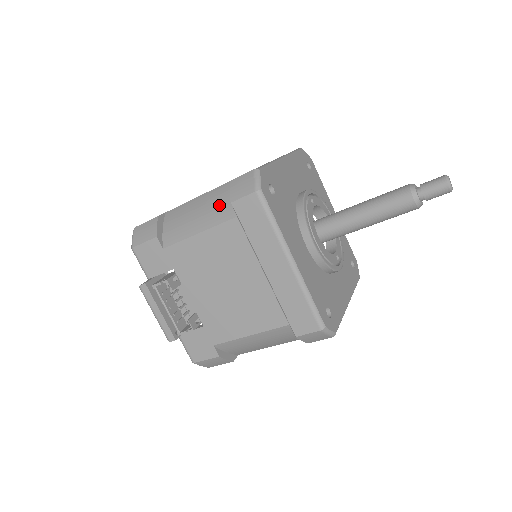
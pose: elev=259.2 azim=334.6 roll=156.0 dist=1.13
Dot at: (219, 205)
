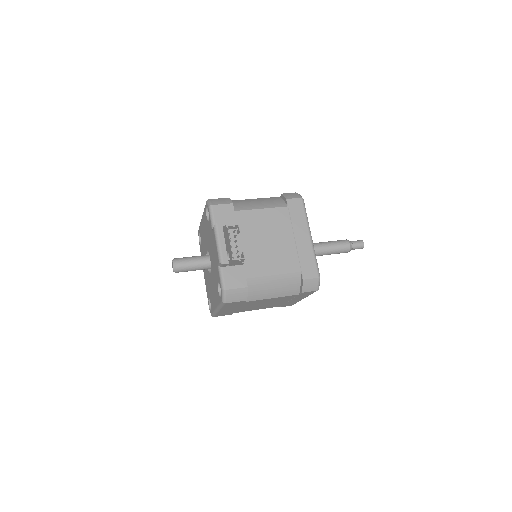
Dot at: (274, 201)
